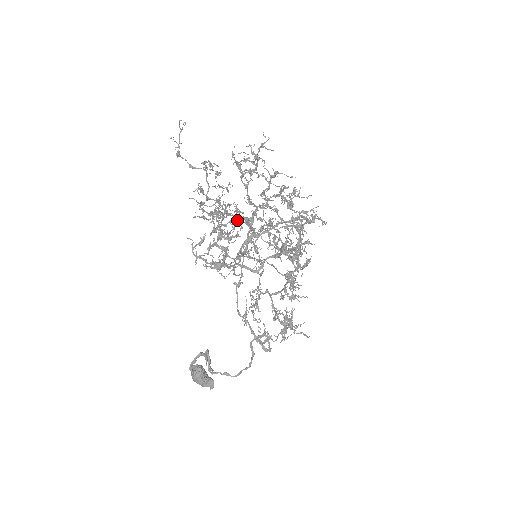
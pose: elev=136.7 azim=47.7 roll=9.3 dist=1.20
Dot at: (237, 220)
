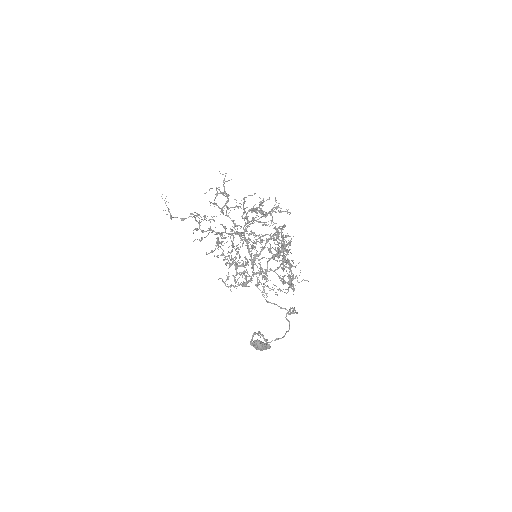
Dot at: occluded
